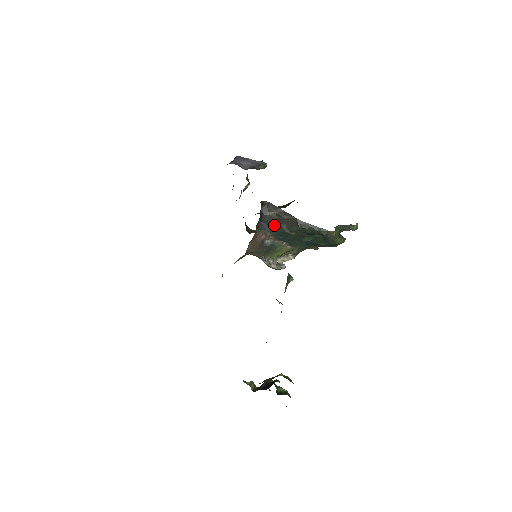
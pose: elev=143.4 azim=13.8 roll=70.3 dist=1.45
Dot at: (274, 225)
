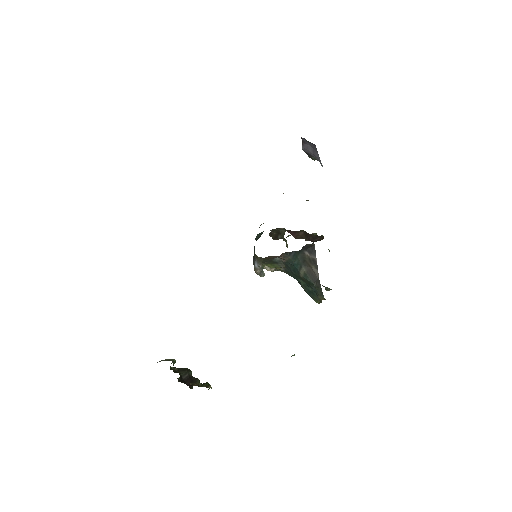
Dot at: (298, 261)
